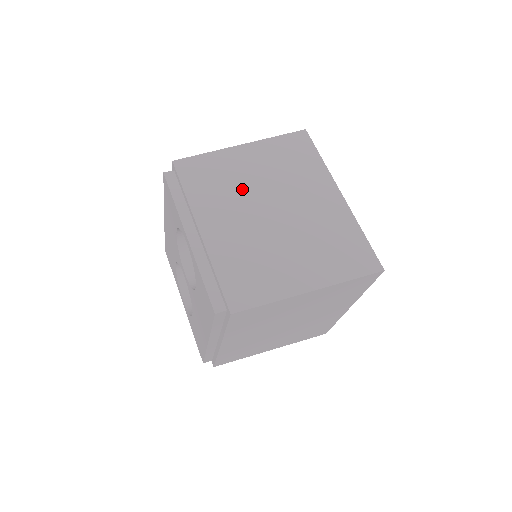
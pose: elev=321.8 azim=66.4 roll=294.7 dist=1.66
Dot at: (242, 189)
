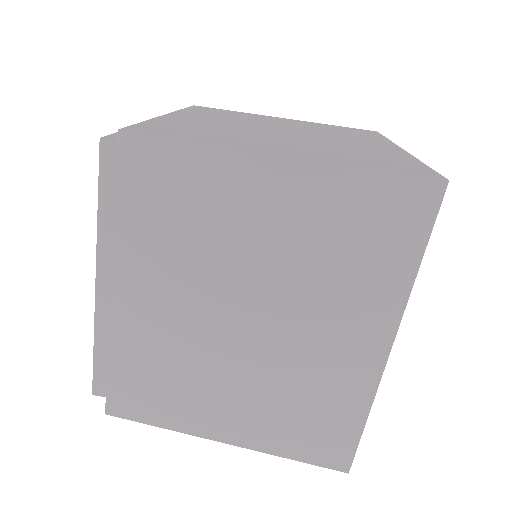
Dot at: (220, 254)
